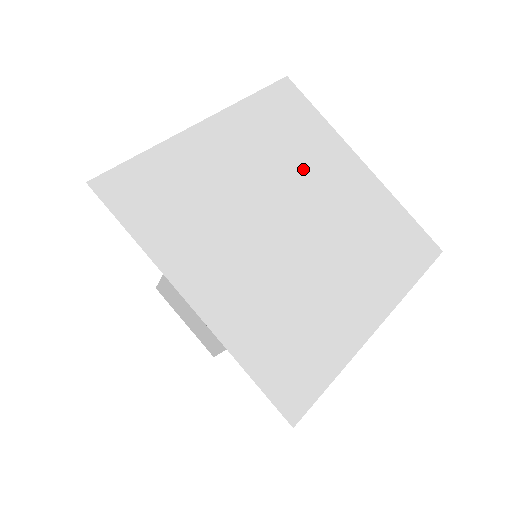
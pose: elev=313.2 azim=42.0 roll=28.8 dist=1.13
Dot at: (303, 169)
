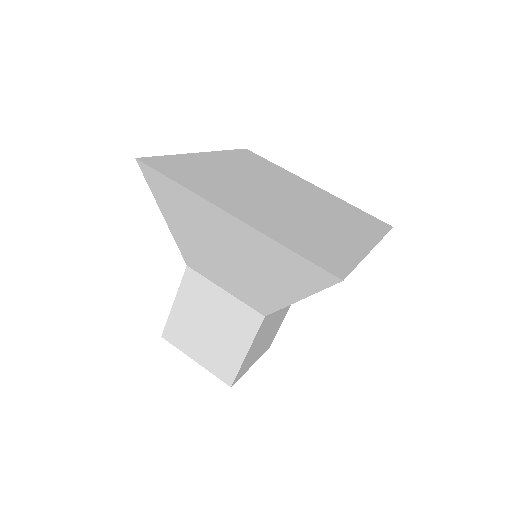
Dot at: (278, 180)
